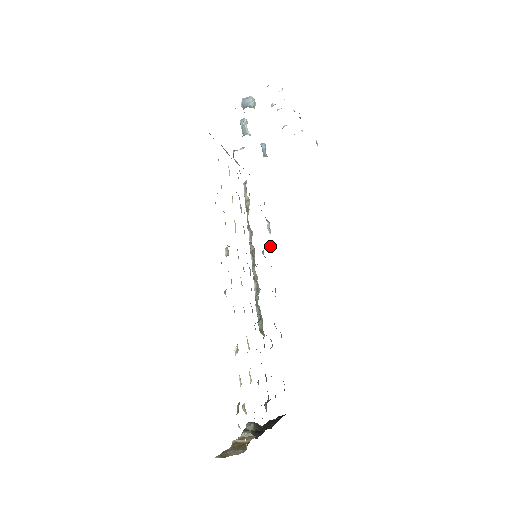
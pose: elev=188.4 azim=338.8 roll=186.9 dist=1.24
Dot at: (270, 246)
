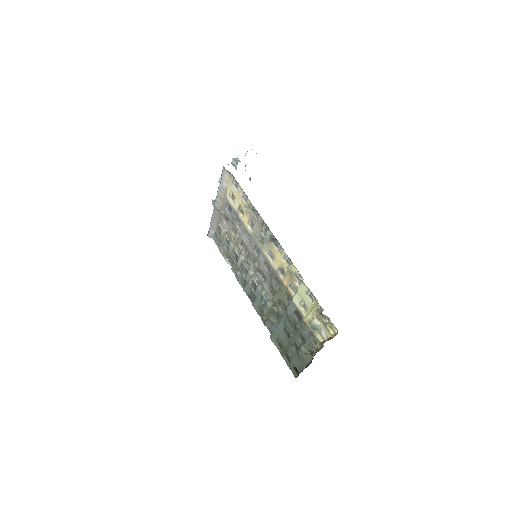
Dot at: (235, 273)
